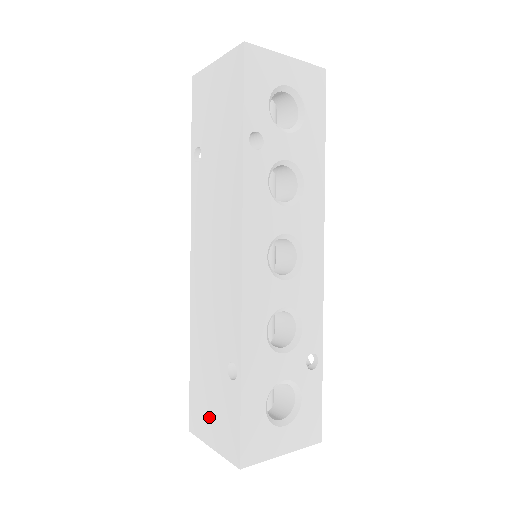
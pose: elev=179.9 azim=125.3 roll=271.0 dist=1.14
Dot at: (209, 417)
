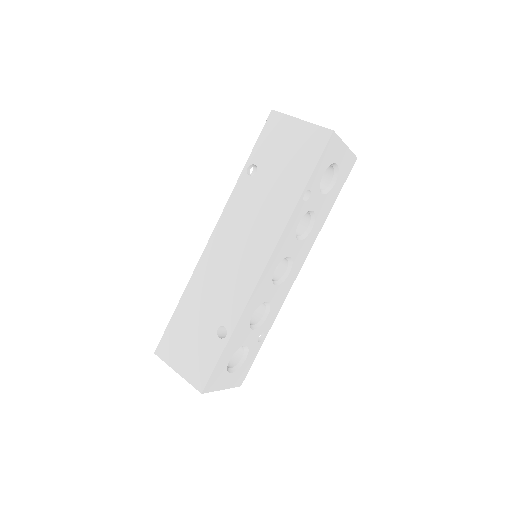
Dot at: (183, 352)
